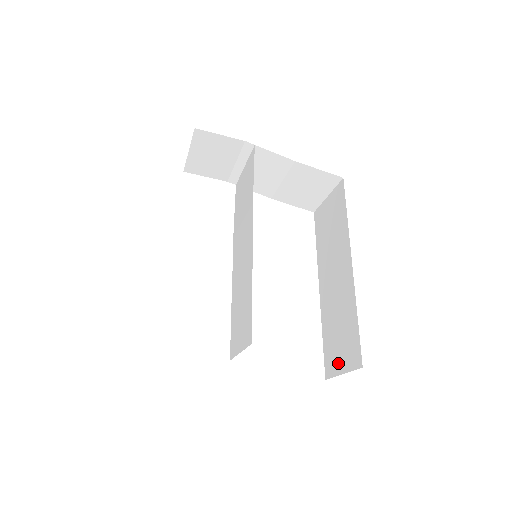
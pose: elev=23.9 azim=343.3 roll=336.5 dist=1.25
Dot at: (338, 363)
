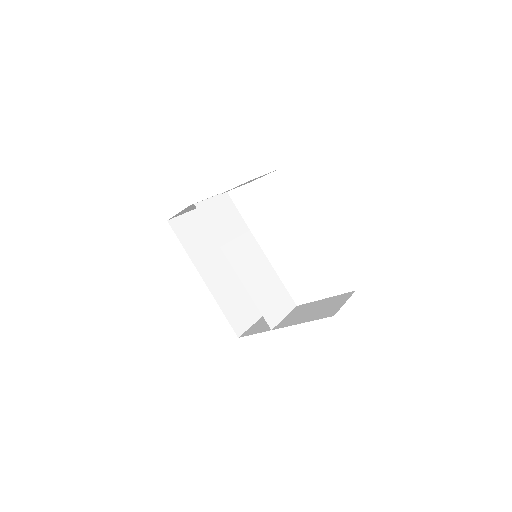
Dot at: occluded
